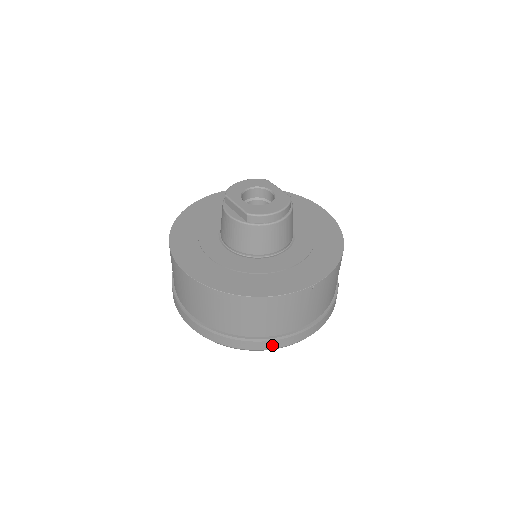
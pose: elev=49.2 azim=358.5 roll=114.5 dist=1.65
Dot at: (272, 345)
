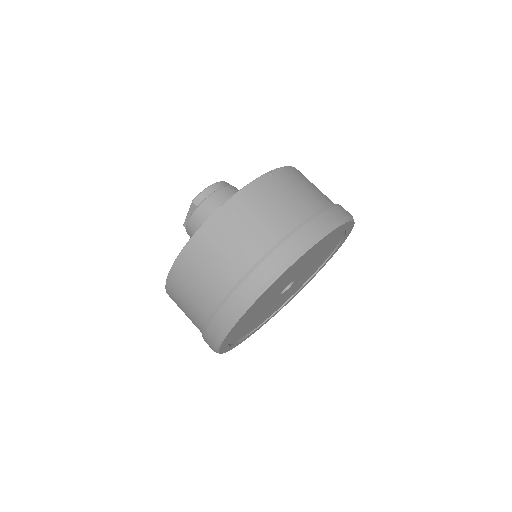
Dot at: (293, 246)
